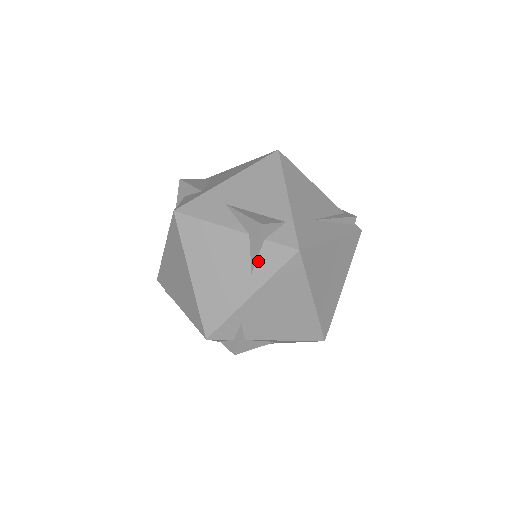
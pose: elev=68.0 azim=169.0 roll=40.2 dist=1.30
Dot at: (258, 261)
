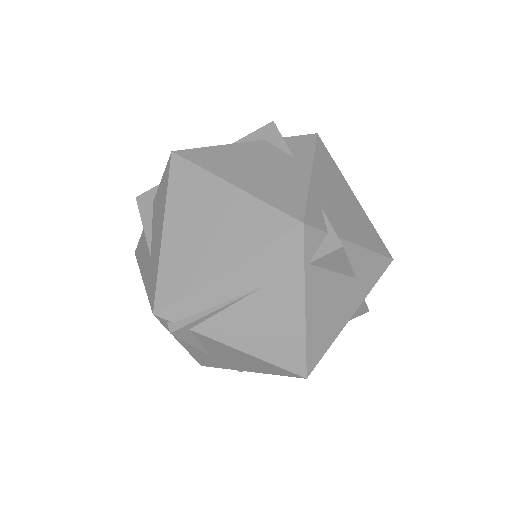
Dot at: (291, 150)
